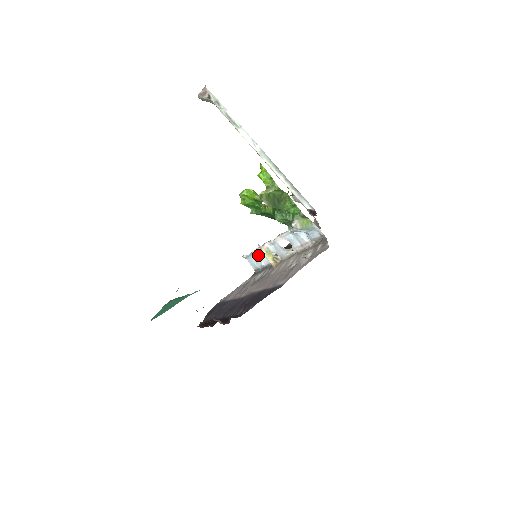
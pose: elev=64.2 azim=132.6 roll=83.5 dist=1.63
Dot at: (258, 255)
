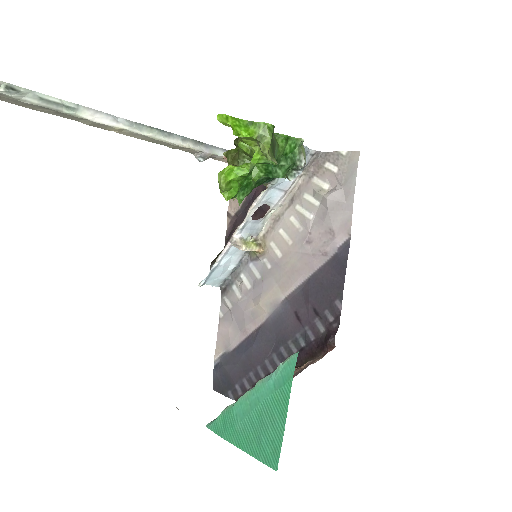
Dot at: (224, 262)
